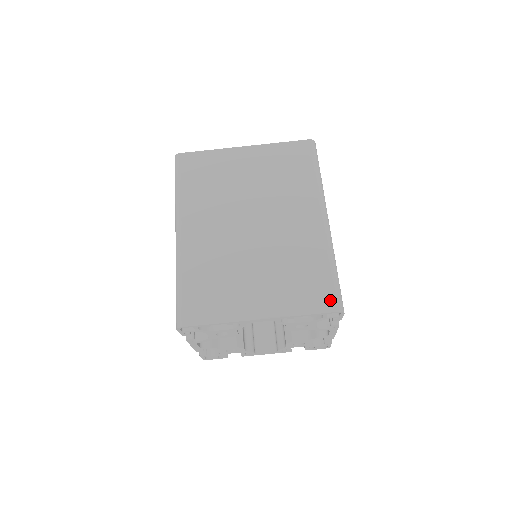
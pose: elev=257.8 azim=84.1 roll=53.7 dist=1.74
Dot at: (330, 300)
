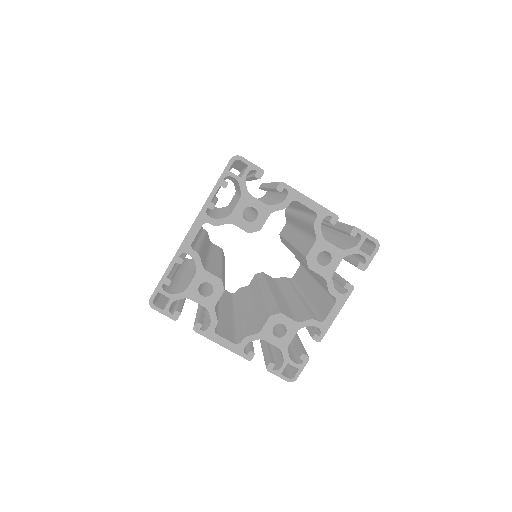
Dot at: occluded
